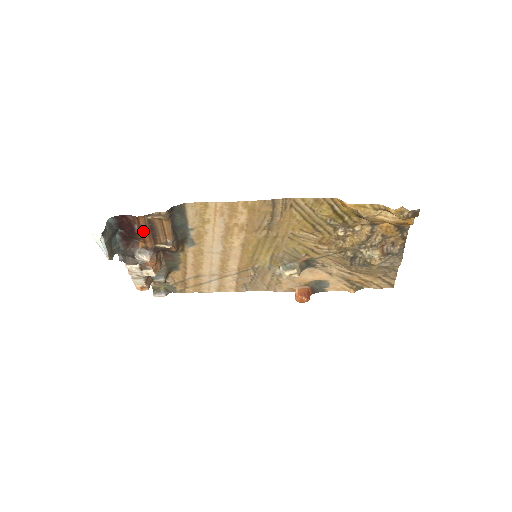
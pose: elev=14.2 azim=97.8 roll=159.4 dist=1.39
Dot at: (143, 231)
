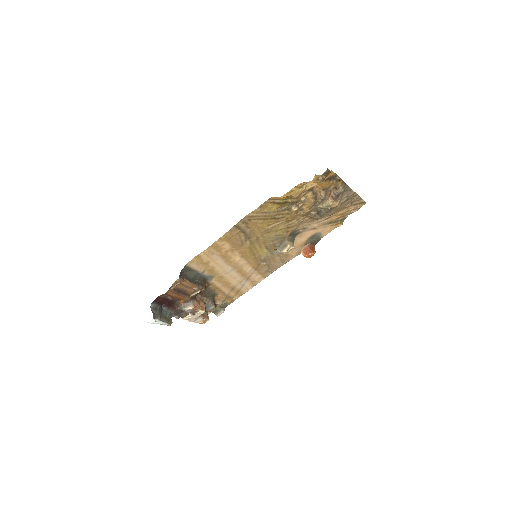
Dot at: (176, 296)
